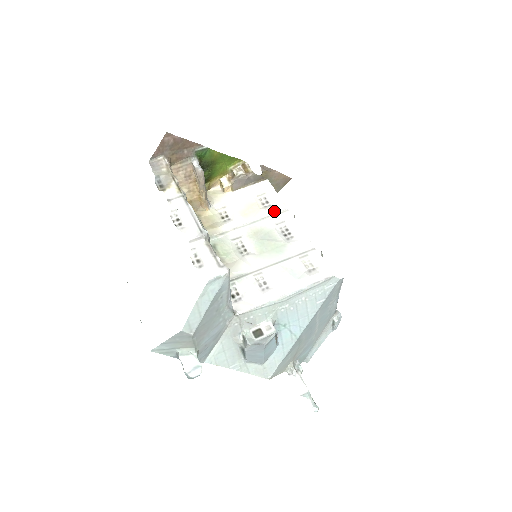
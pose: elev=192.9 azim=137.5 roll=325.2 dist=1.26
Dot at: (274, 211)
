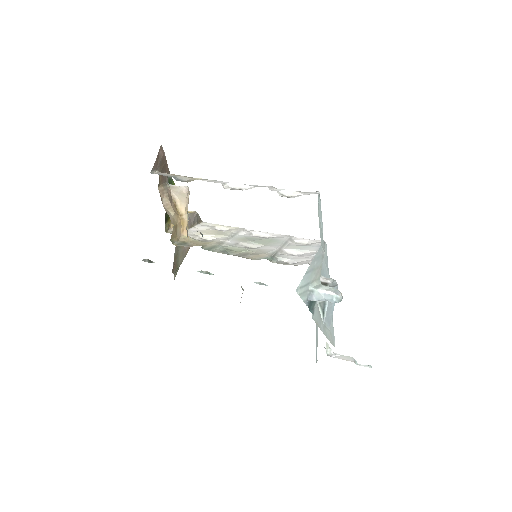
Dot at: (237, 230)
